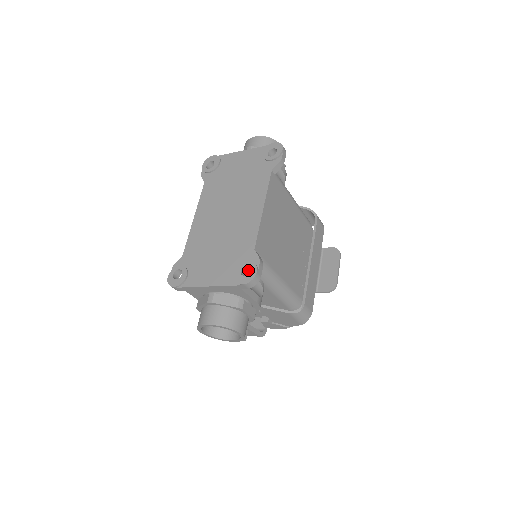
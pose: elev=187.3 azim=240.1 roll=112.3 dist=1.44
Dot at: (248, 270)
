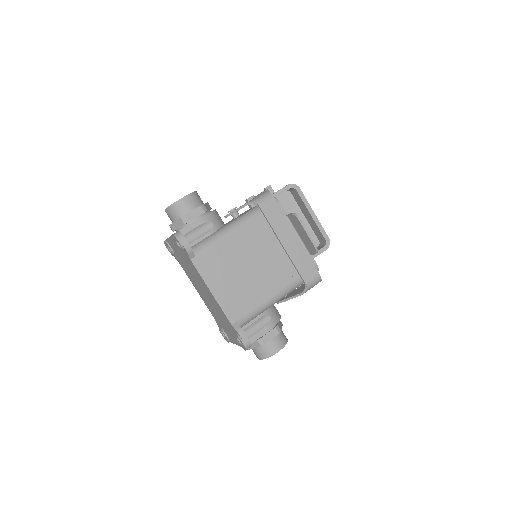
Dot at: occluded
